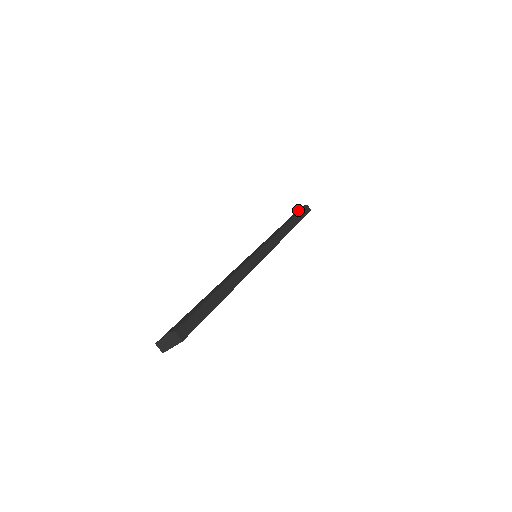
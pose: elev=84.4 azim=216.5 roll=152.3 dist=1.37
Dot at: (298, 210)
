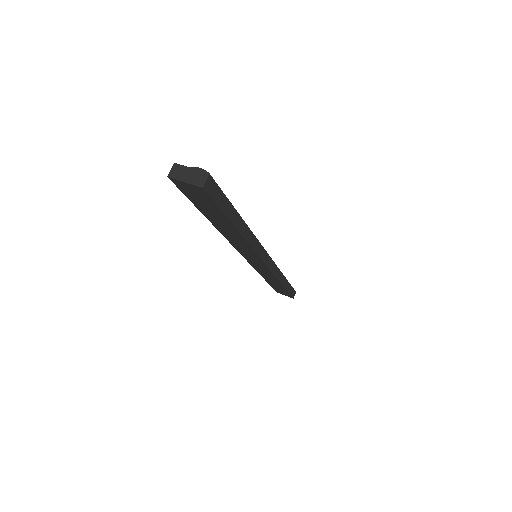
Dot at: occluded
